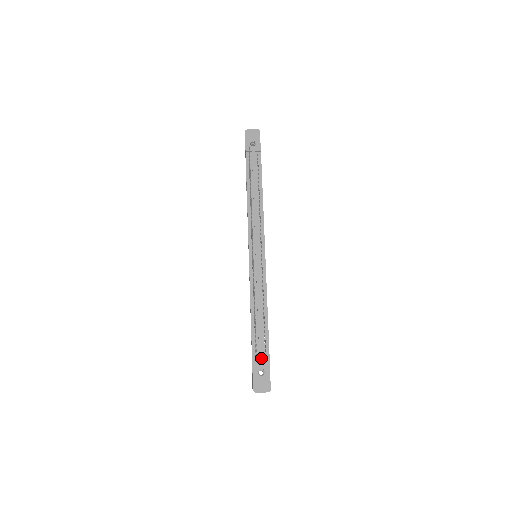
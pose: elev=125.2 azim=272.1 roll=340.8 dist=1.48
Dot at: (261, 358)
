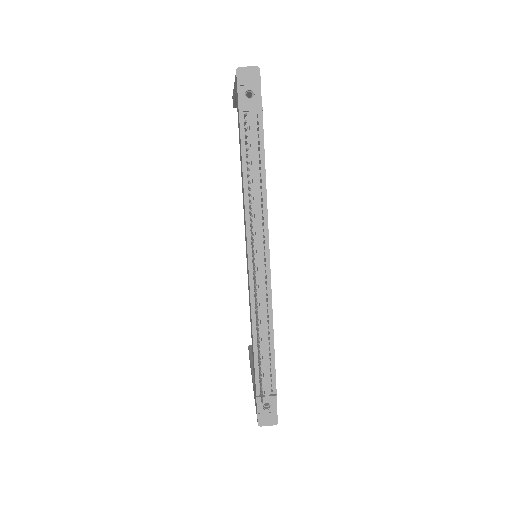
Dot at: (267, 395)
